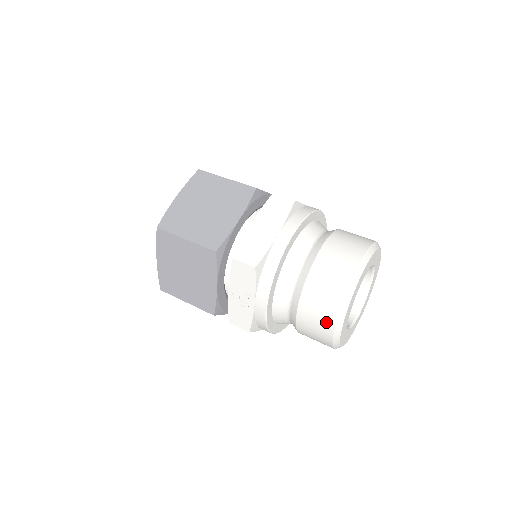
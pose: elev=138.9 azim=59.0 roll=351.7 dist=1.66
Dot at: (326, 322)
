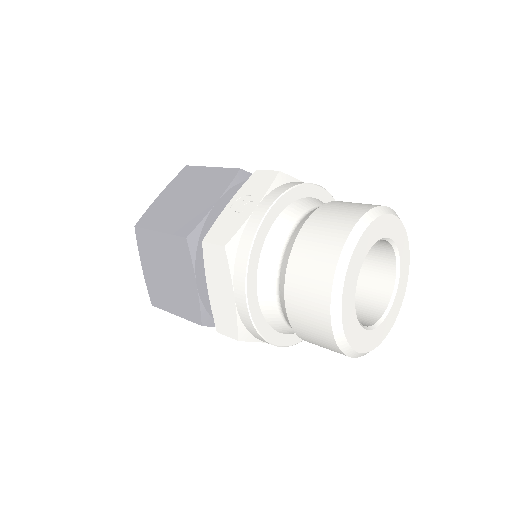
Dot at: (341, 227)
